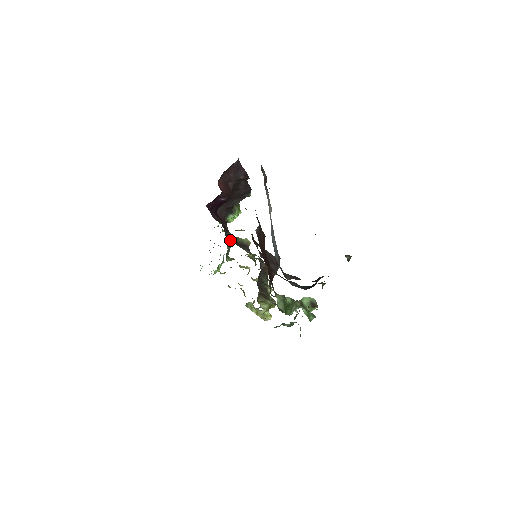
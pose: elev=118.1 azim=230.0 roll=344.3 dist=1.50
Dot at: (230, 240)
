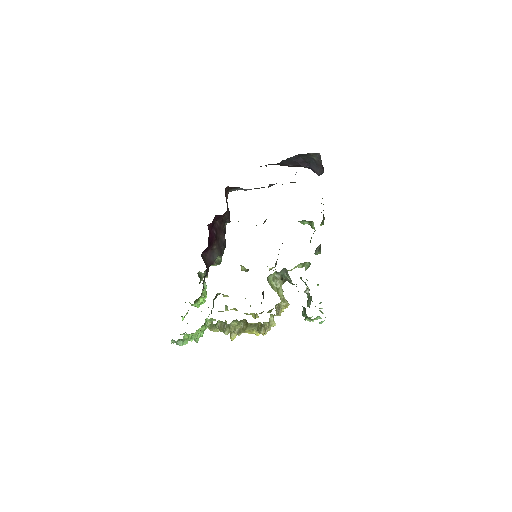
Dot at: occluded
